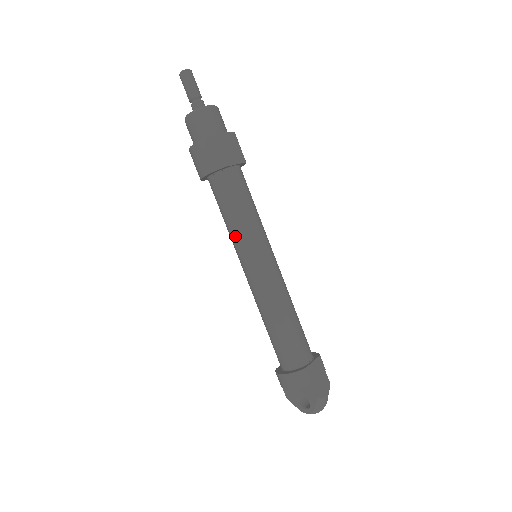
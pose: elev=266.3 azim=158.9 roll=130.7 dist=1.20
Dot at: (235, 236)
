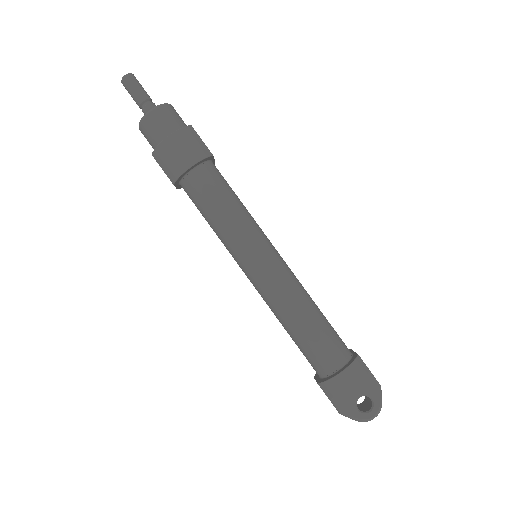
Dot at: (237, 230)
